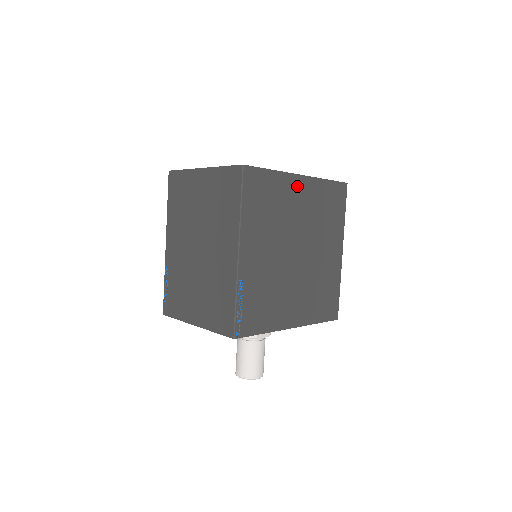
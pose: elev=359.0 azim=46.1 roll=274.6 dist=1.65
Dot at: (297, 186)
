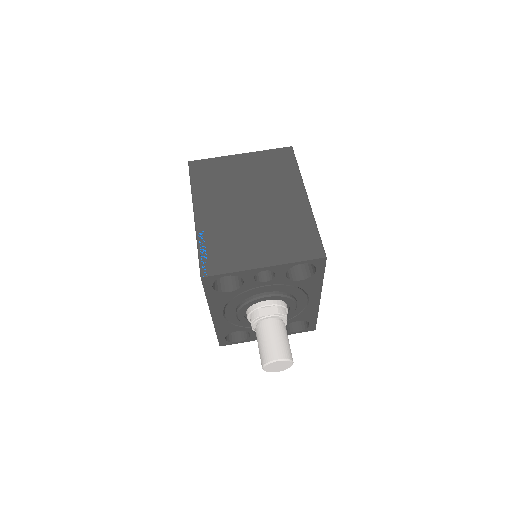
Dot at: occluded
